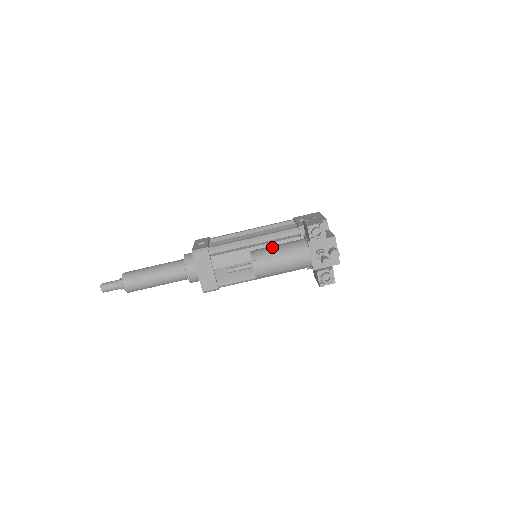
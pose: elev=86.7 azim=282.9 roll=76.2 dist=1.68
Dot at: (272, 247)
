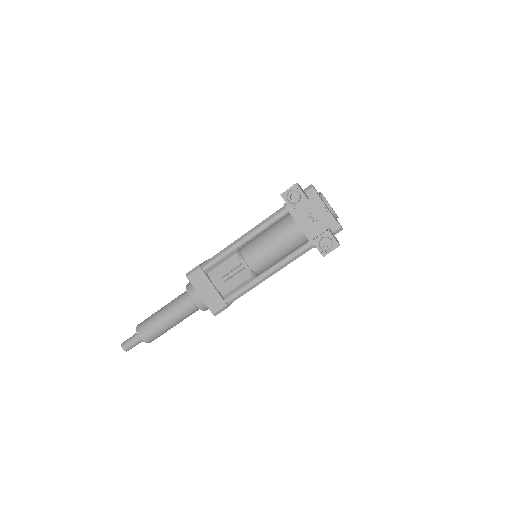
Dot at: (257, 235)
